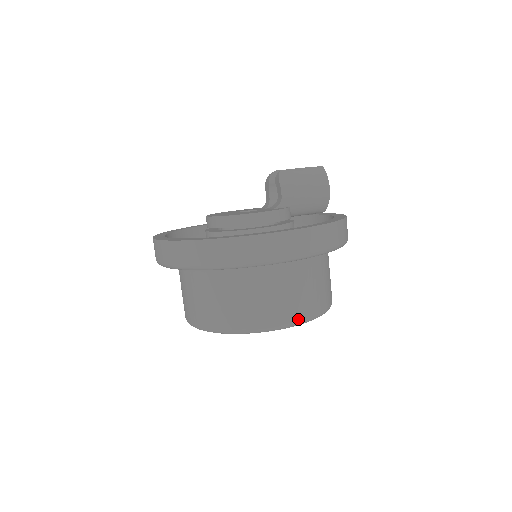
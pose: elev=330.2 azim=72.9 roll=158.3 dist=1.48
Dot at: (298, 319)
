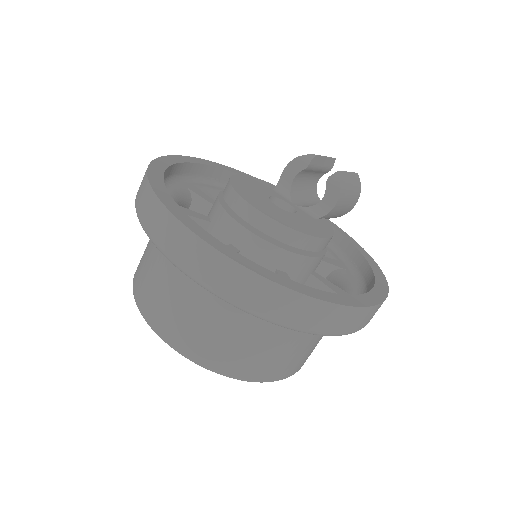
Dot at: occluded
